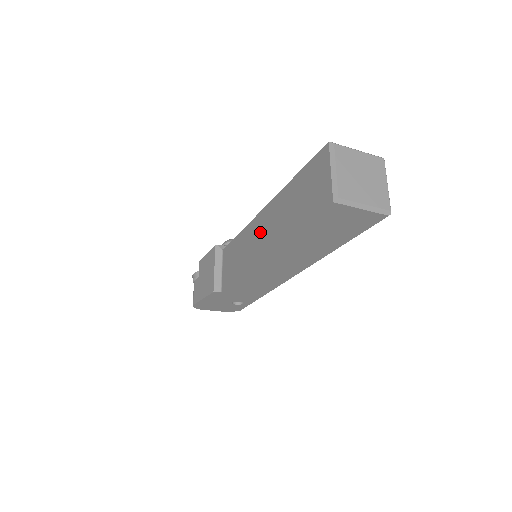
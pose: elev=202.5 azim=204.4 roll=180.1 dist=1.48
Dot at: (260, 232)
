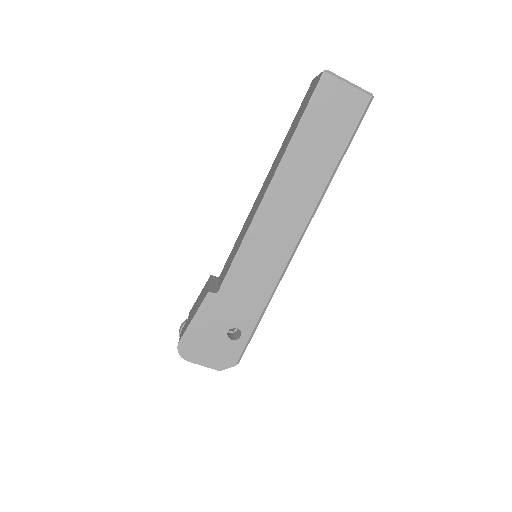
Dot at: (261, 192)
